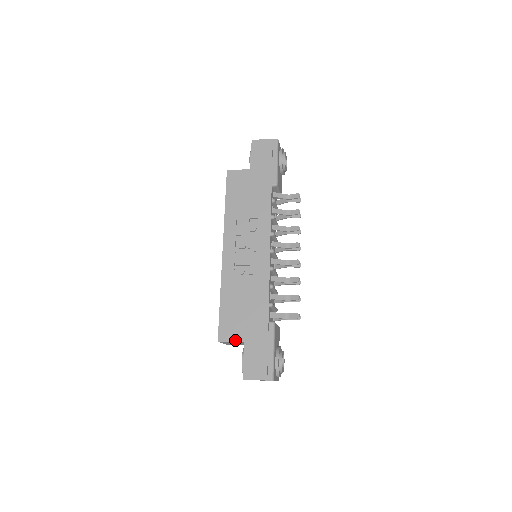
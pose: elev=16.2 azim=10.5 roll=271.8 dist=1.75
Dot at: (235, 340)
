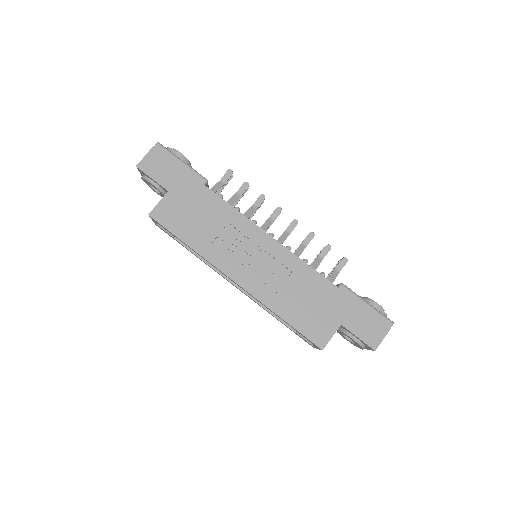
Dot at: (333, 332)
